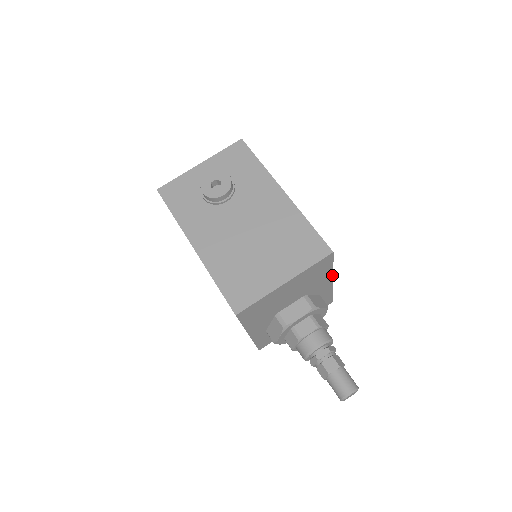
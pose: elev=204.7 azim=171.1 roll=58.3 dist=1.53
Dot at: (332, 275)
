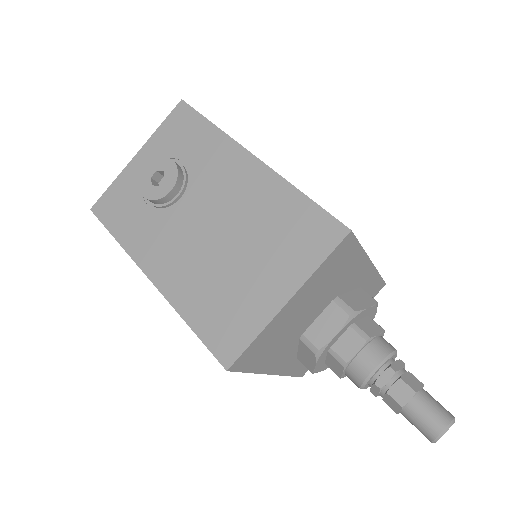
Dot at: (367, 258)
